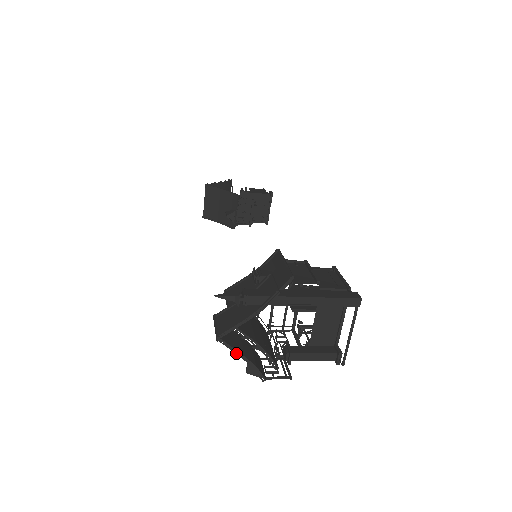
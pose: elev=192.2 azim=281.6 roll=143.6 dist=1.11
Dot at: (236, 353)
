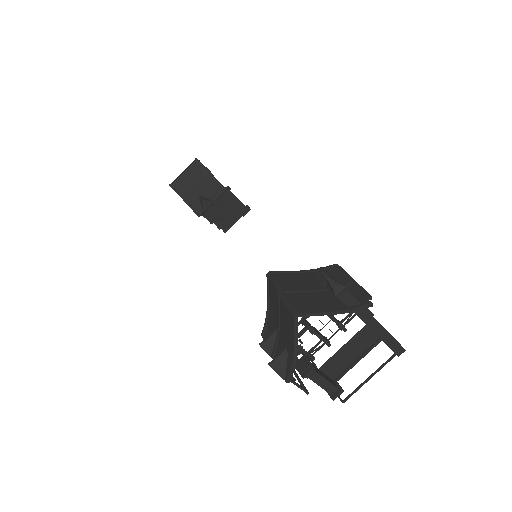
Dot at: (295, 340)
